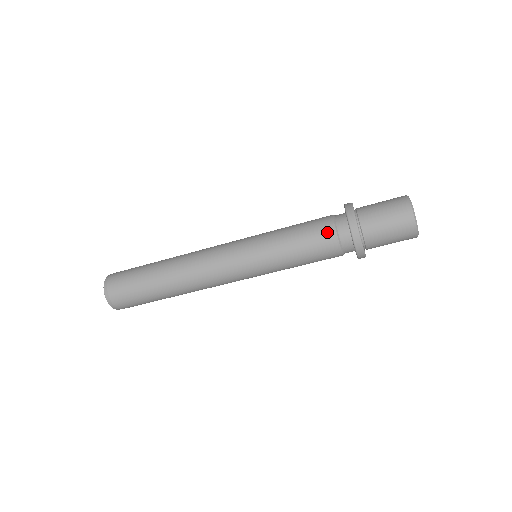
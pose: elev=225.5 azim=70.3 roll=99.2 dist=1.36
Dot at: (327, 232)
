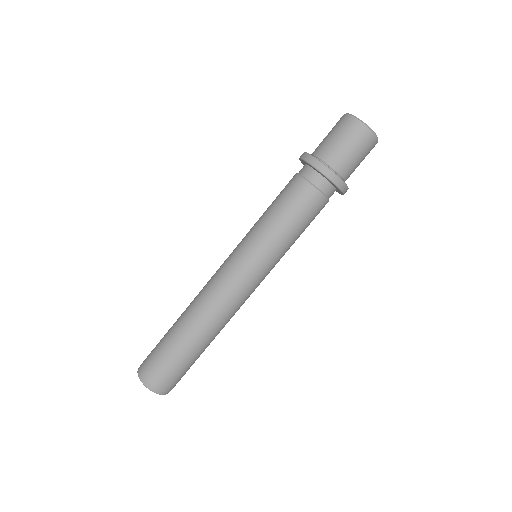
Dot at: (308, 194)
